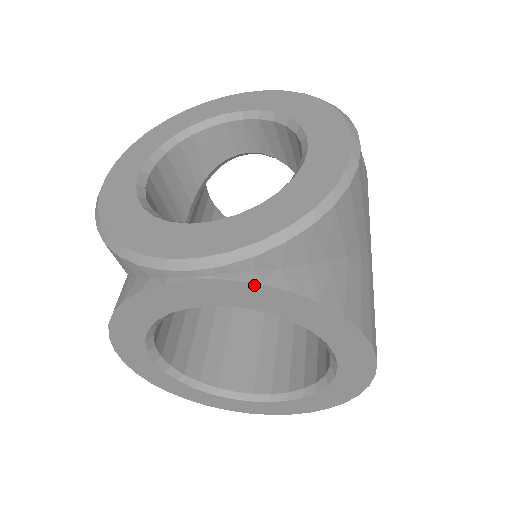
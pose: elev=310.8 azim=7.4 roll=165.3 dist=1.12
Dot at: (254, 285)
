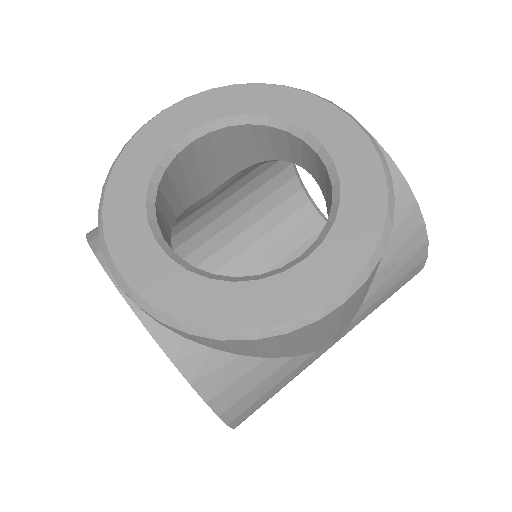
Dot at: (151, 335)
